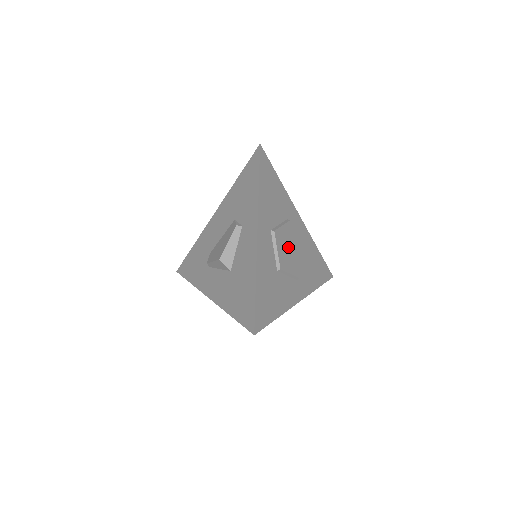
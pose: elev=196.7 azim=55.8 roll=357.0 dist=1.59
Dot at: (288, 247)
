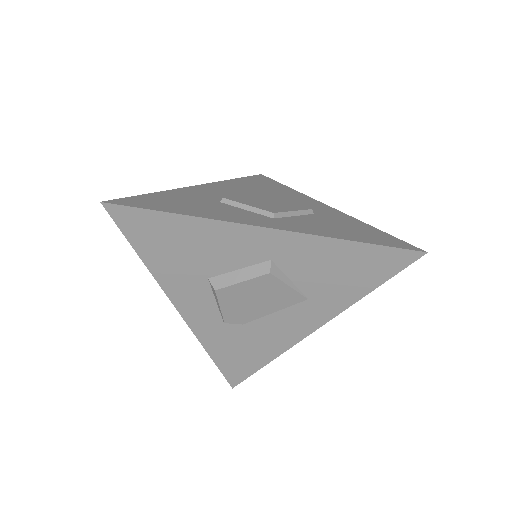
Dot at: (262, 198)
